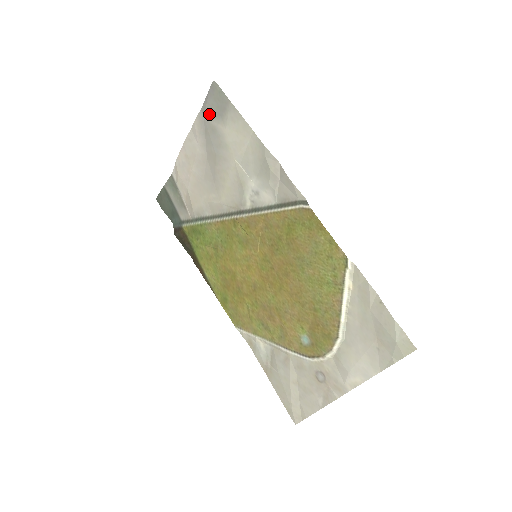
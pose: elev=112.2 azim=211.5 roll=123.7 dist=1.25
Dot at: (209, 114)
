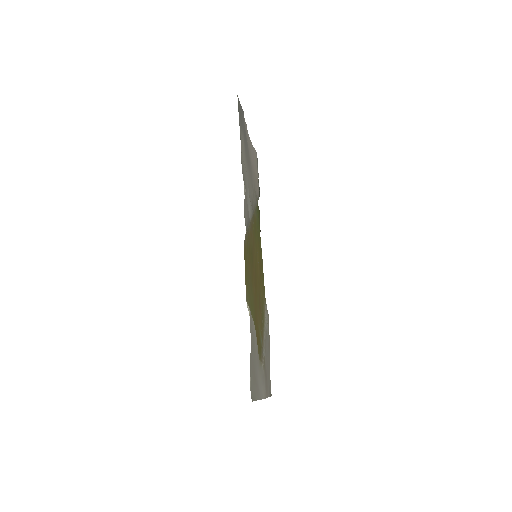
Dot at: (243, 120)
